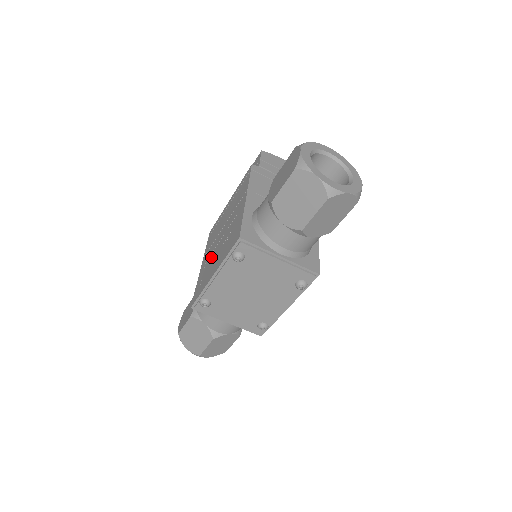
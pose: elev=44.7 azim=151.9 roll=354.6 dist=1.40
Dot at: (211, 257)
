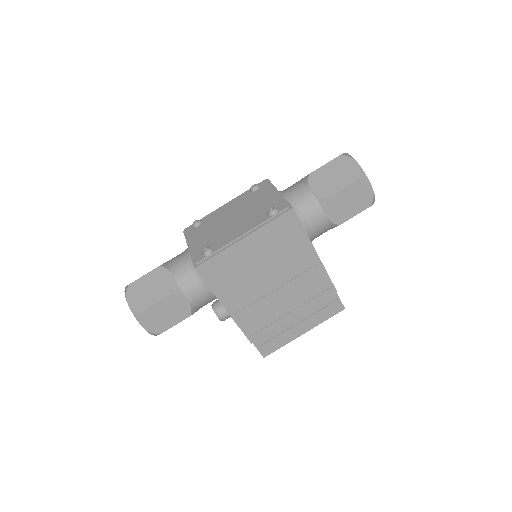
Dot at: occluded
